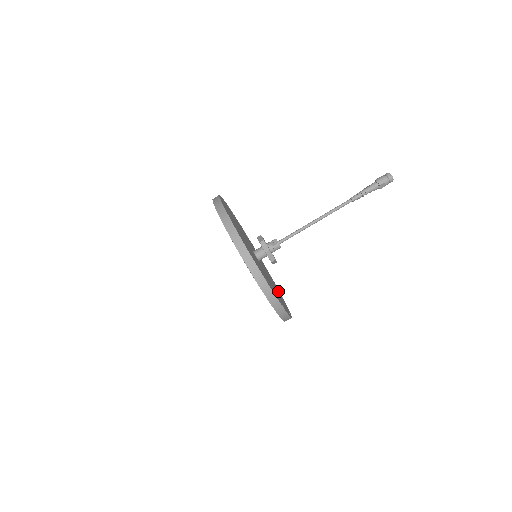
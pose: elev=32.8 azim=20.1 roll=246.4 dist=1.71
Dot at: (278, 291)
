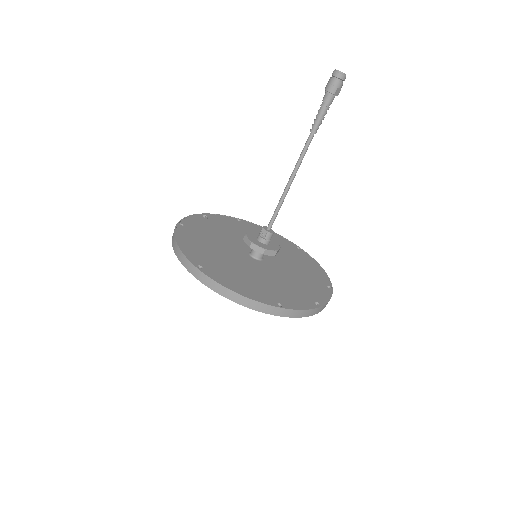
Dot at: (302, 258)
